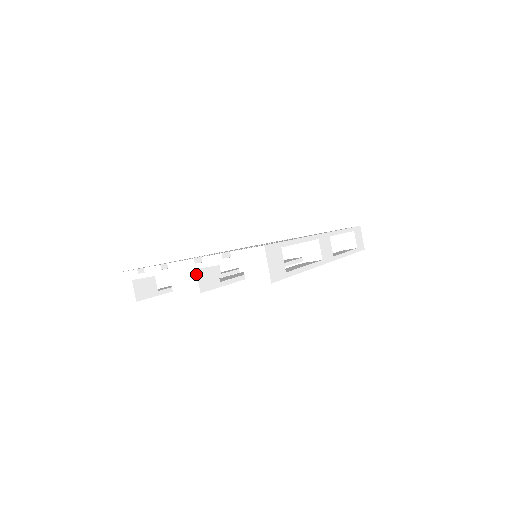
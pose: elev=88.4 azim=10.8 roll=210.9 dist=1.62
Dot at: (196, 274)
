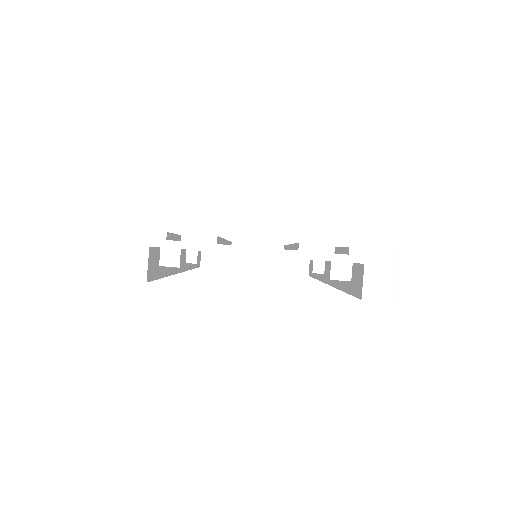
Dot at: (281, 264)
